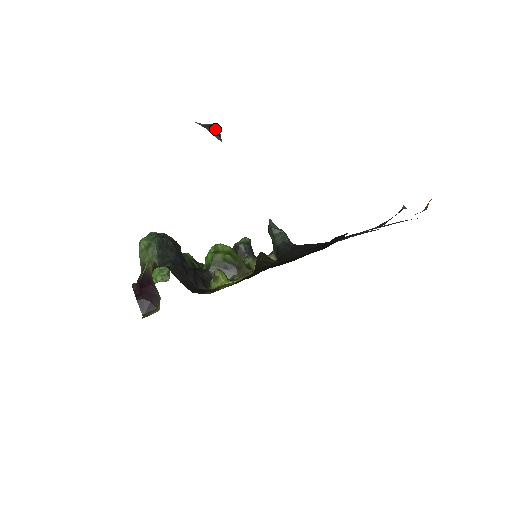
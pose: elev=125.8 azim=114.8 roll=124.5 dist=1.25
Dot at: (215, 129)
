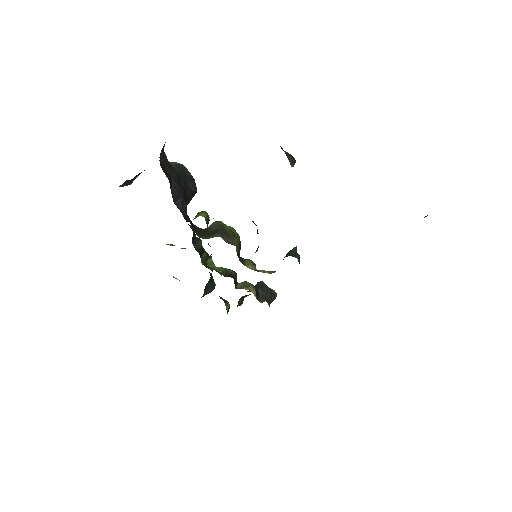
Dot at: (293, 158)
